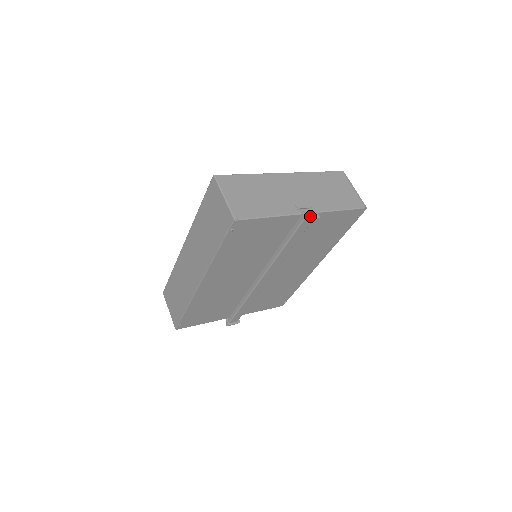
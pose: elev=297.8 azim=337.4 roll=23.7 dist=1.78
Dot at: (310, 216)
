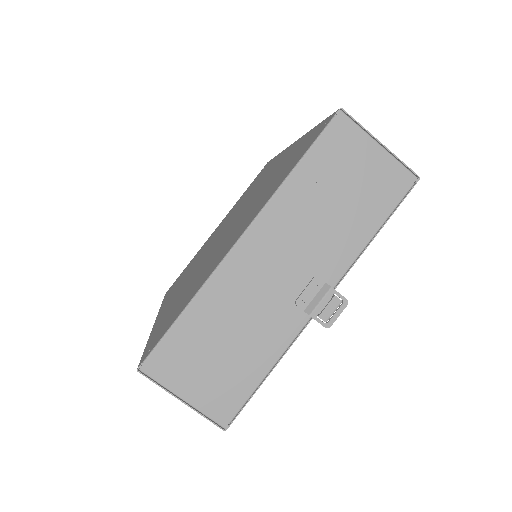
Dot at: (331, 314)
